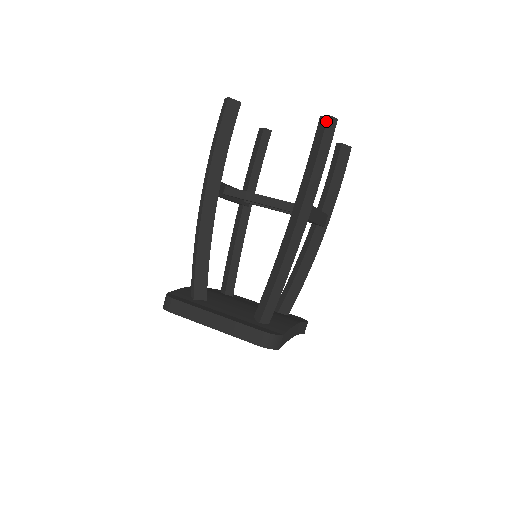
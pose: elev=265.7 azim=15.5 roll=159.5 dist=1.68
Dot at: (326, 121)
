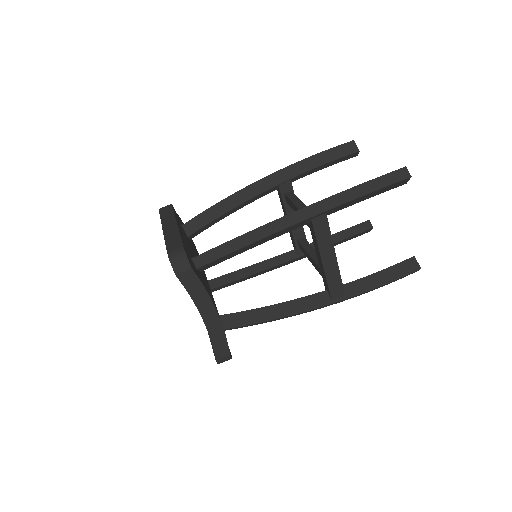
Dot at: (400, 168)
